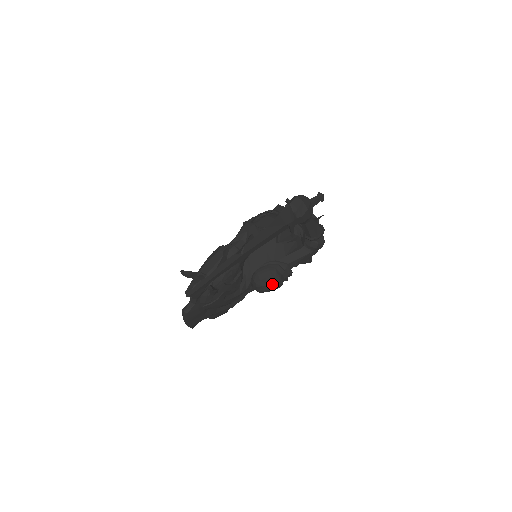
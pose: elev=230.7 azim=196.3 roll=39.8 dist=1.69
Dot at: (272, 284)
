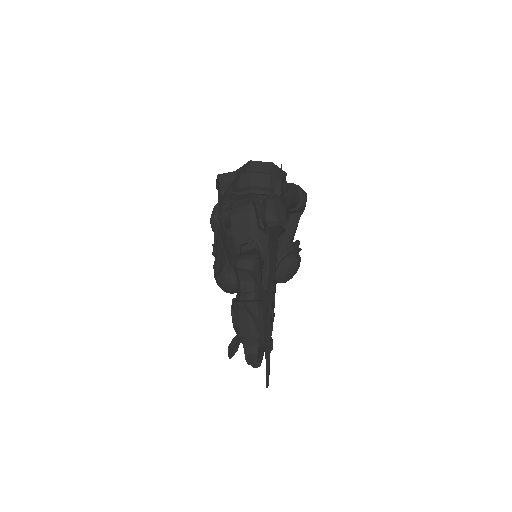
Dot at: (295, 270)
